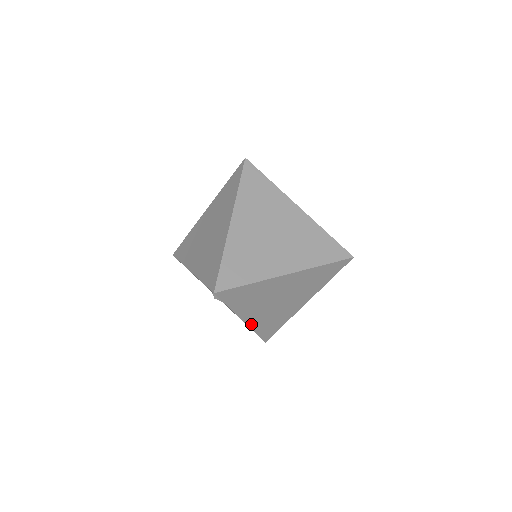
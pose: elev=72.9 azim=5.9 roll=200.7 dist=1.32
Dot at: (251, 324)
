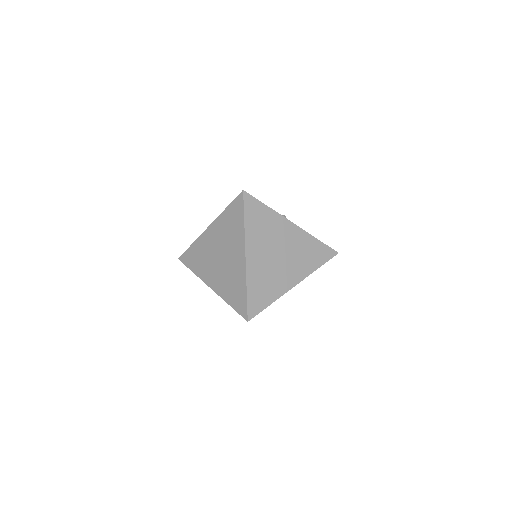
Dot at: occluded
